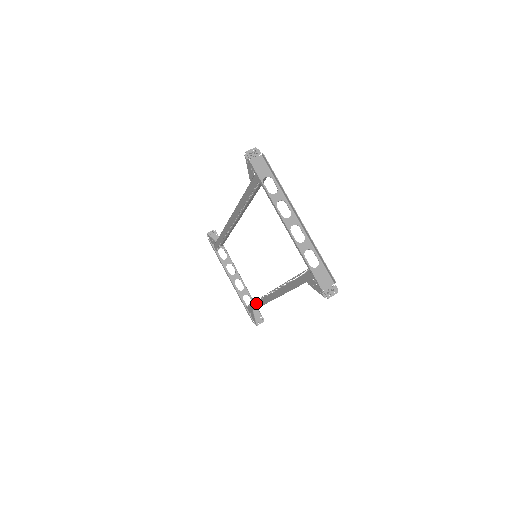
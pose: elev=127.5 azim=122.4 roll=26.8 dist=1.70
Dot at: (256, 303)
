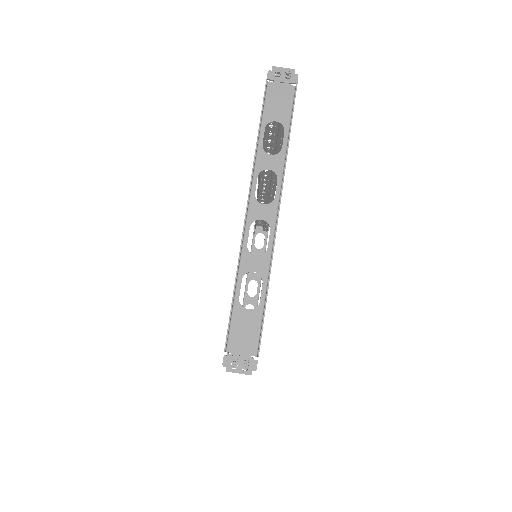
Dot at: occluded
